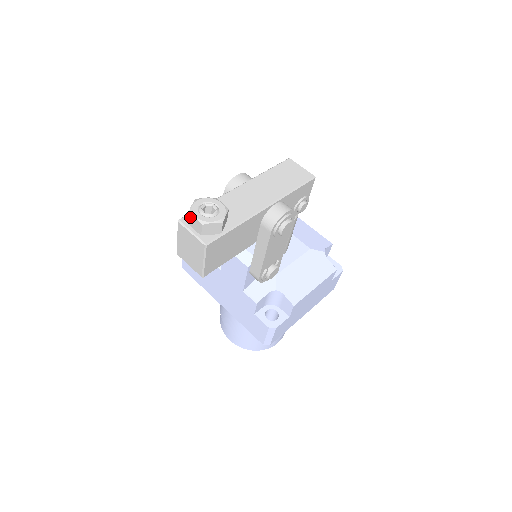
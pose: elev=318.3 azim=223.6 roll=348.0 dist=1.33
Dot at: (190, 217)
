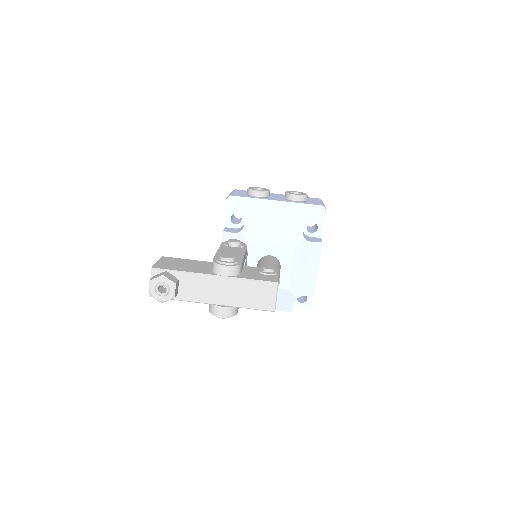
Dot at: (150, 282)
